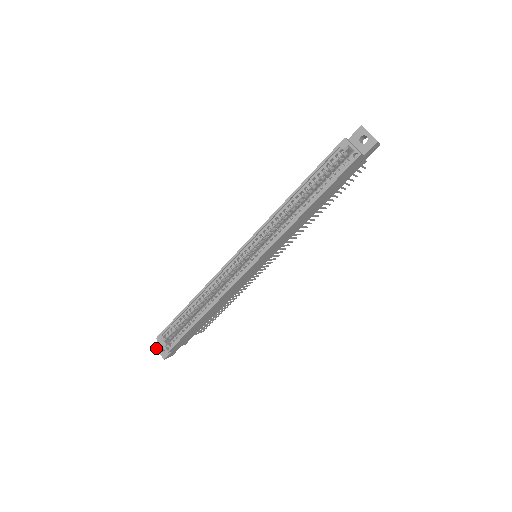
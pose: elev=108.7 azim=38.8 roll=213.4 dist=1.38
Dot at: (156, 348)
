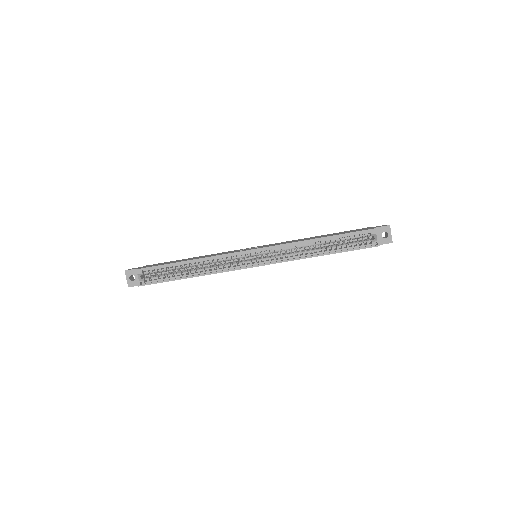
Dot at: (126, 274)
